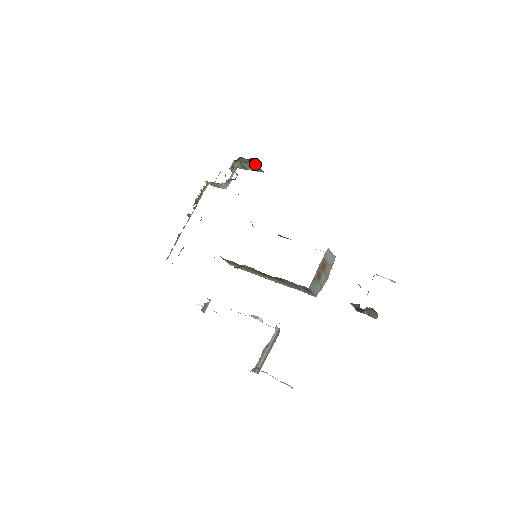
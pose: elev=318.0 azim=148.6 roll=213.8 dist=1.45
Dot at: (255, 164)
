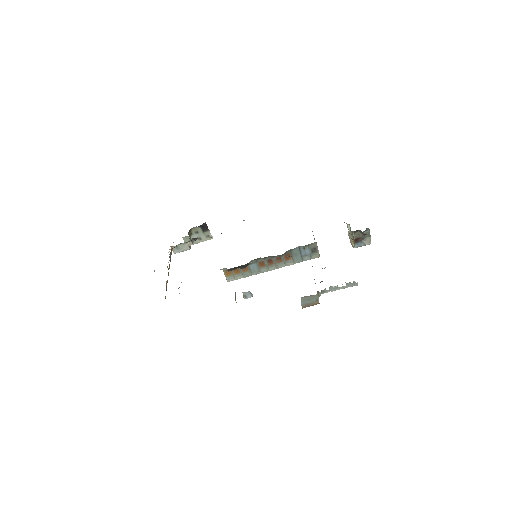
Dot at: (206, 230)
